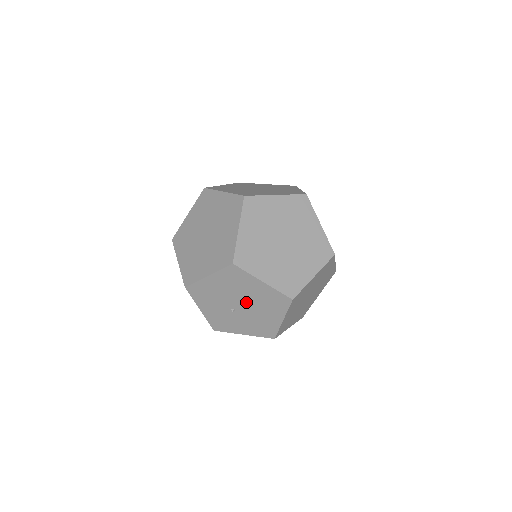
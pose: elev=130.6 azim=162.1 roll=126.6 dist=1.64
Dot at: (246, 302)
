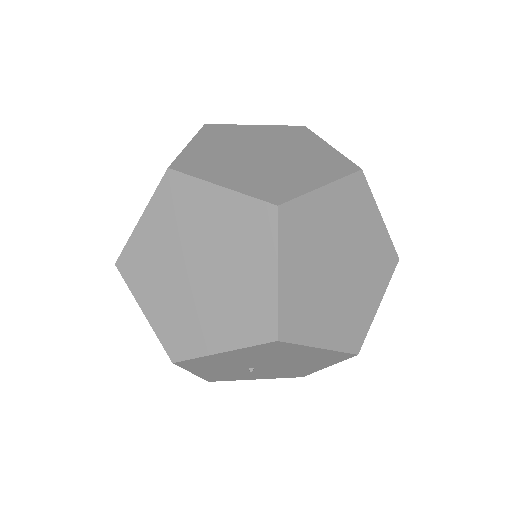
Dot at: (278, 362)
